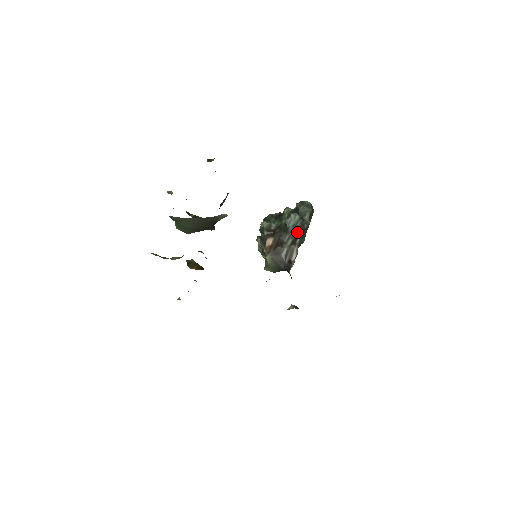
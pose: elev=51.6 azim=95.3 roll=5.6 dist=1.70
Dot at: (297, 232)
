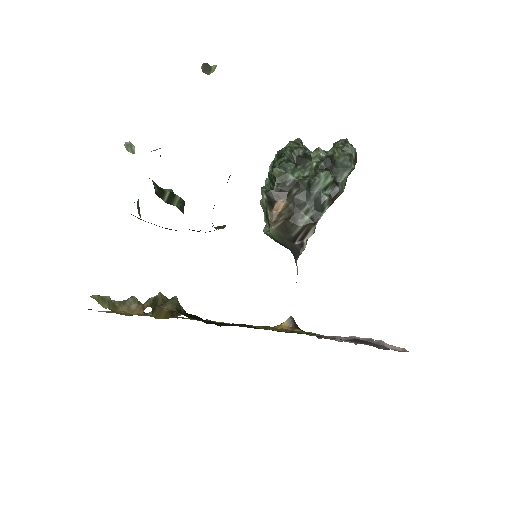
Dot at: (323, 205)
